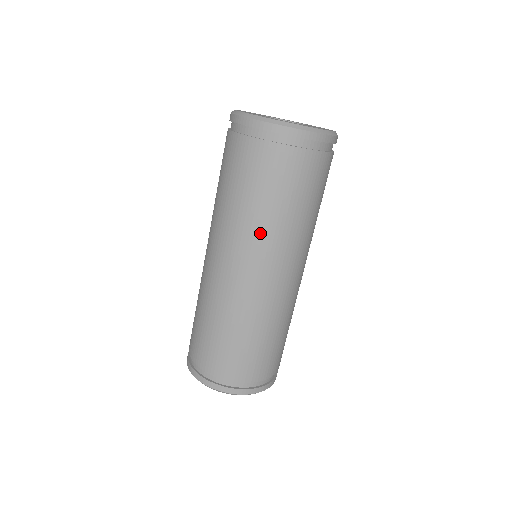
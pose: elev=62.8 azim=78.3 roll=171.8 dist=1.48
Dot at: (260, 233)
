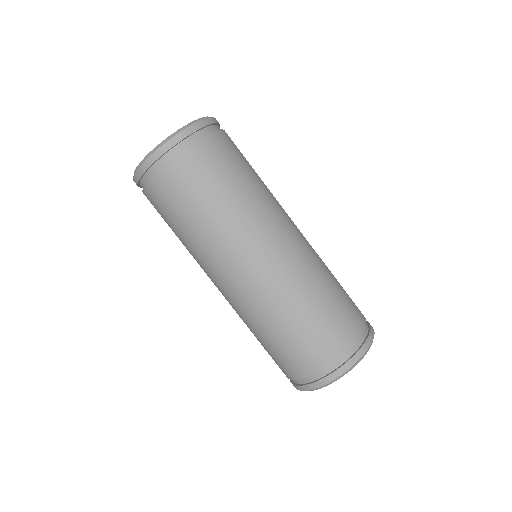
Dot at: (244, 217)
